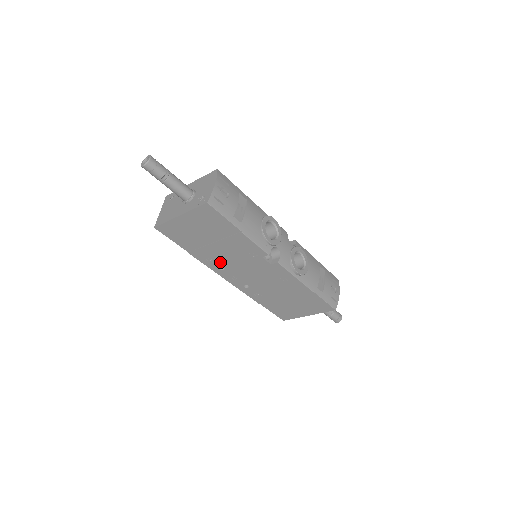
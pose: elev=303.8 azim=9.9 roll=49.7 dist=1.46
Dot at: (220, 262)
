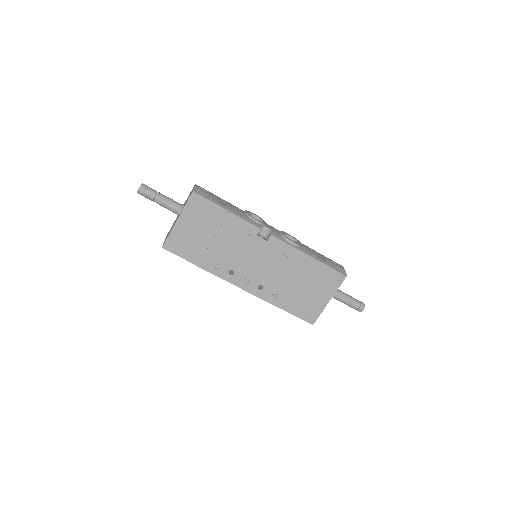
Dot at: (227, 264)
